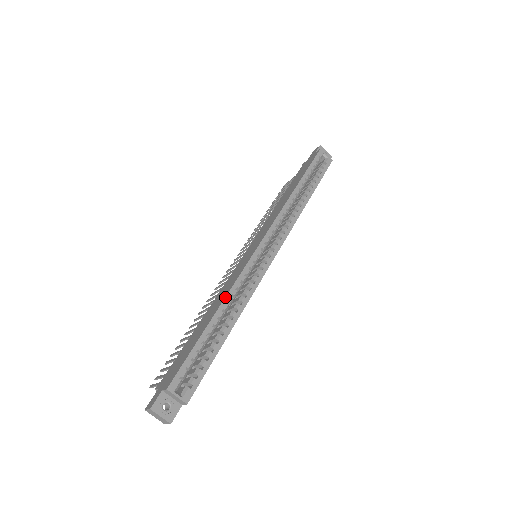
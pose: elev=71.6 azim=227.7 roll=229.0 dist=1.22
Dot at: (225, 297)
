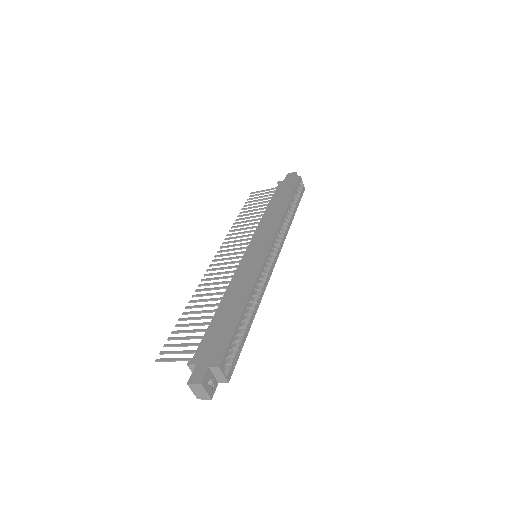
Dot at: (252, 290)
